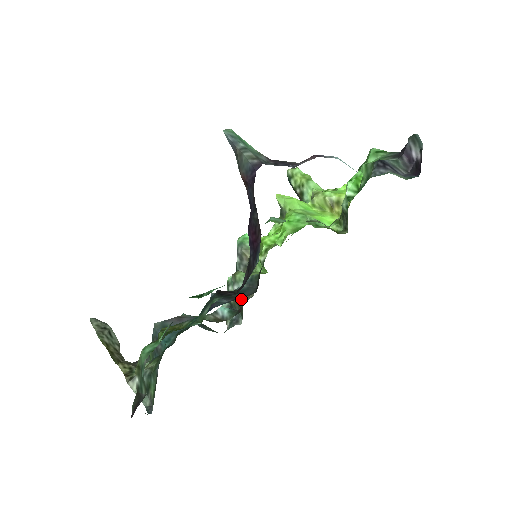
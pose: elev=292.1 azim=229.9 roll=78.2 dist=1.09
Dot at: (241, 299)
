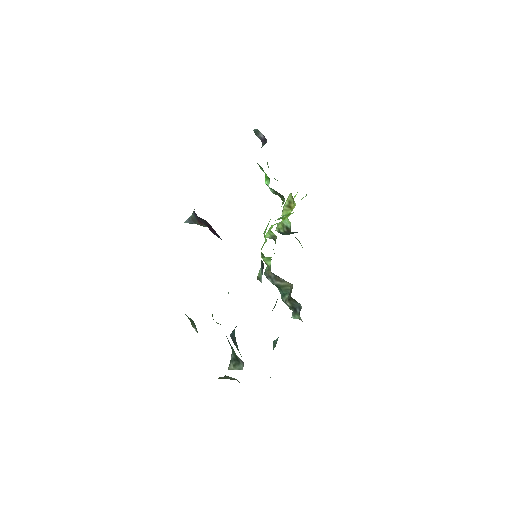
Dot at: occluded
